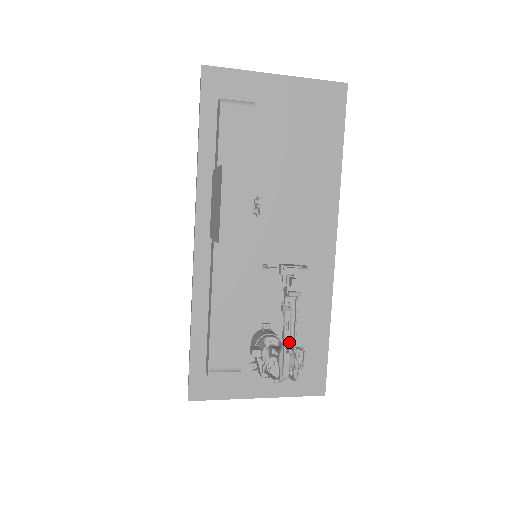
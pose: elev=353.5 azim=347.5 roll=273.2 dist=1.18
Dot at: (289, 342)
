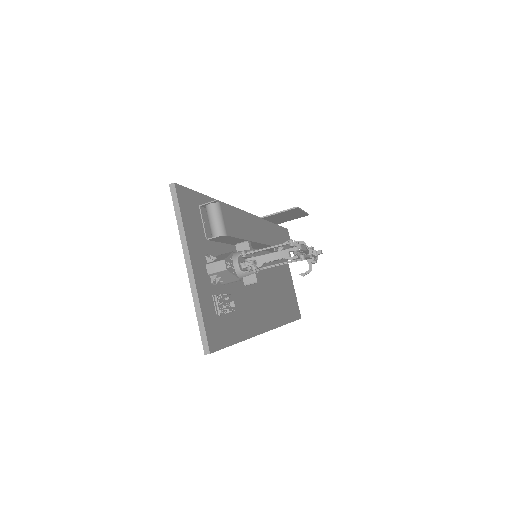
Dot at: (307, 250)
